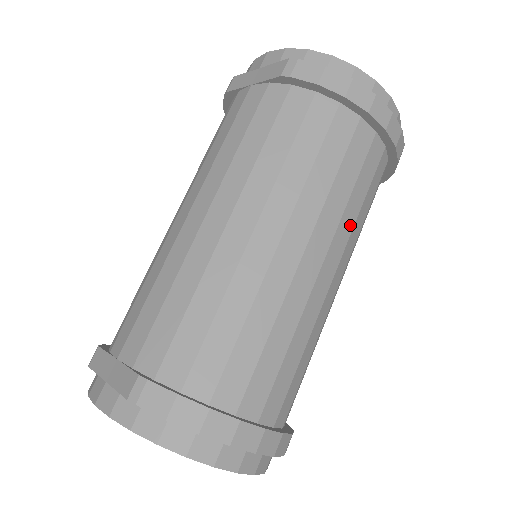
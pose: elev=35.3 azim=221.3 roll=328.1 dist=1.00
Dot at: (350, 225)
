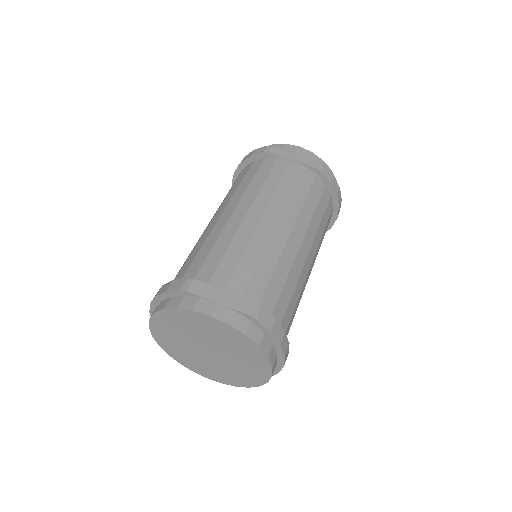
Dot at: occluded
